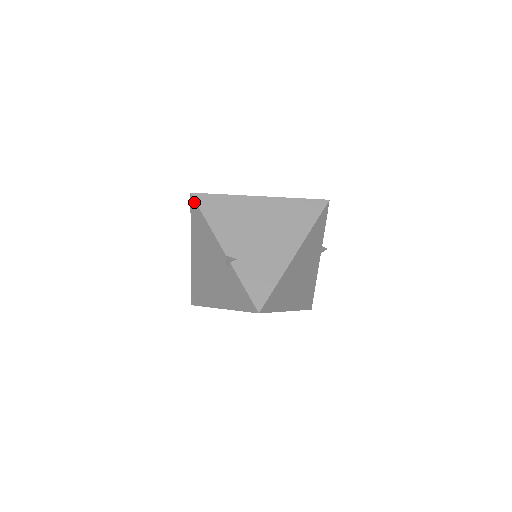
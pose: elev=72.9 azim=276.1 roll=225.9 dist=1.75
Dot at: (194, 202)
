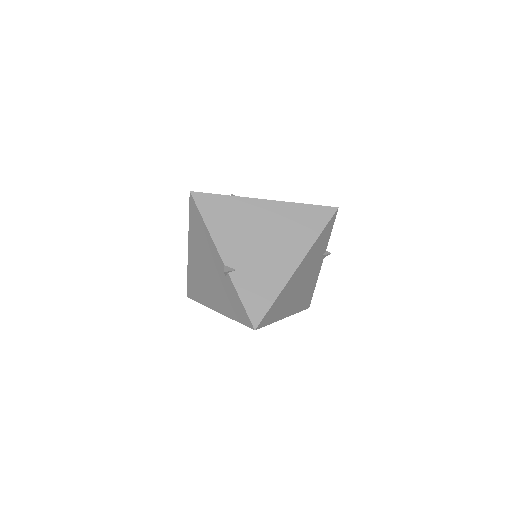
Dot at: (193, 202)
